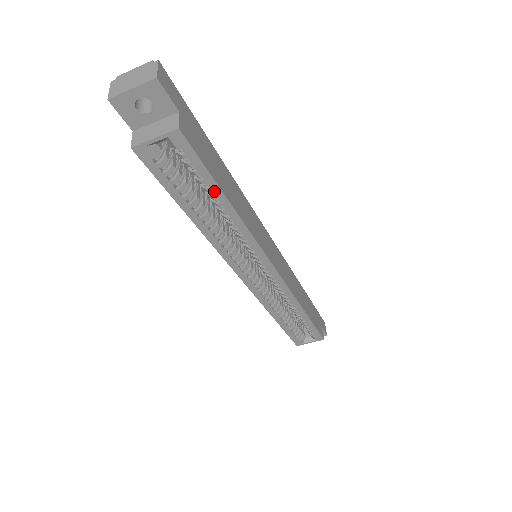
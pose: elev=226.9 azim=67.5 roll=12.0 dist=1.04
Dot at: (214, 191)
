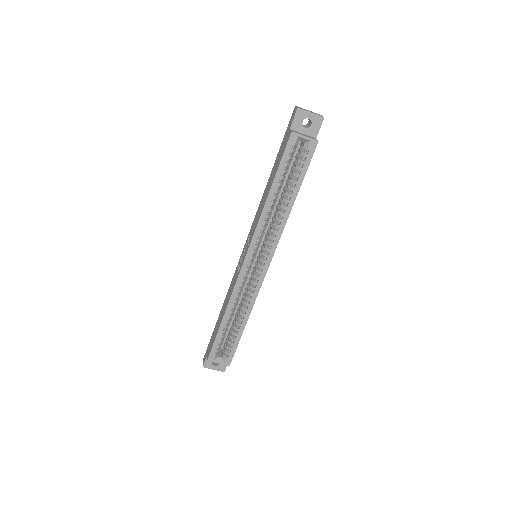
Dot at: (297, 185)
